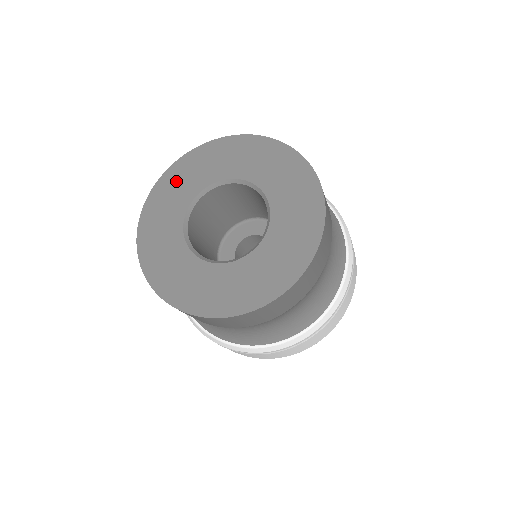
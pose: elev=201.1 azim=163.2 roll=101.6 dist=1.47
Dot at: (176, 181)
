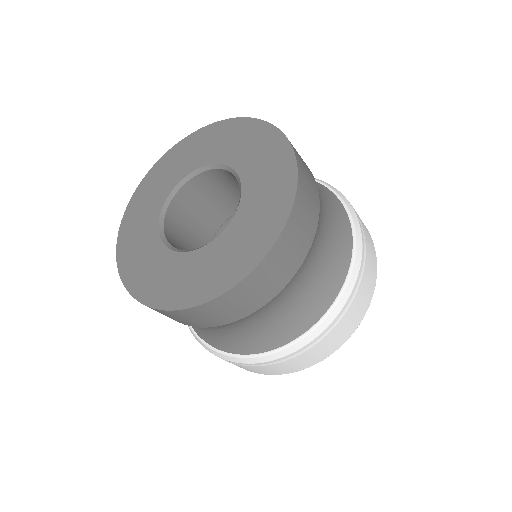
Dot at: (132, 234)
